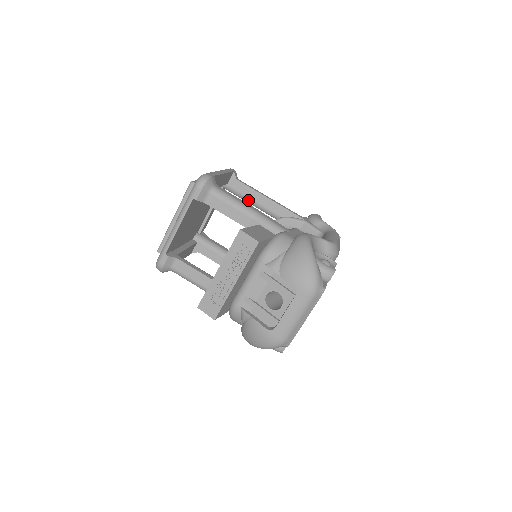
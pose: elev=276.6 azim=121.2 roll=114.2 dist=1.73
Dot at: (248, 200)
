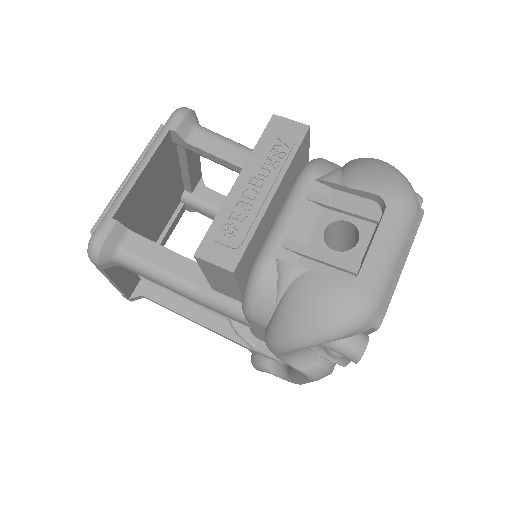
Dot at: occluded
